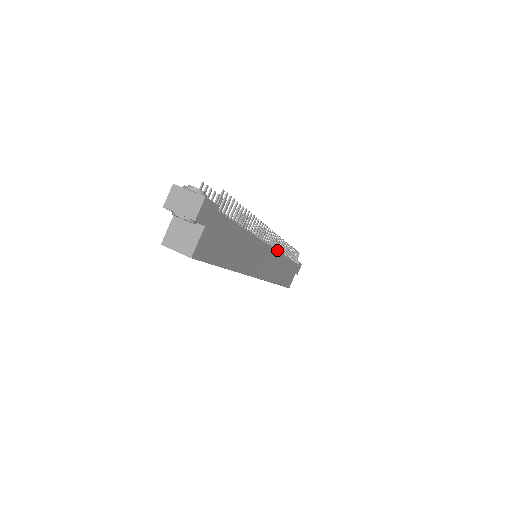
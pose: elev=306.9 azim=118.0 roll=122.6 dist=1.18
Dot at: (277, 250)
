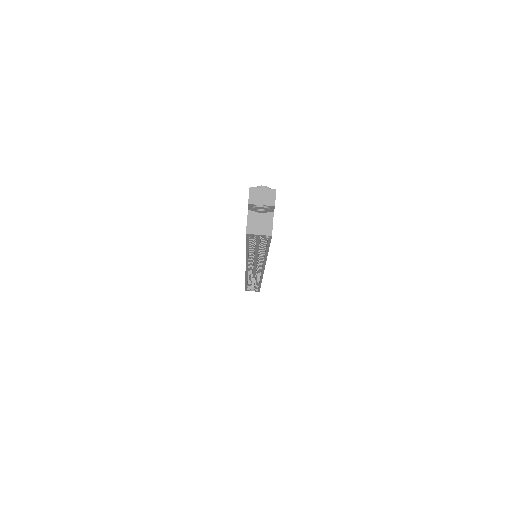
Dot at: occluded
